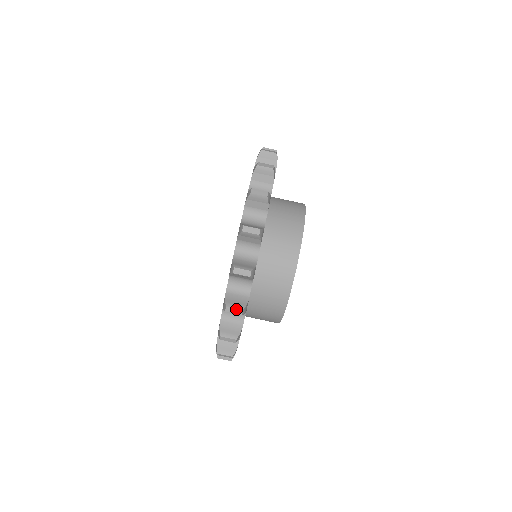
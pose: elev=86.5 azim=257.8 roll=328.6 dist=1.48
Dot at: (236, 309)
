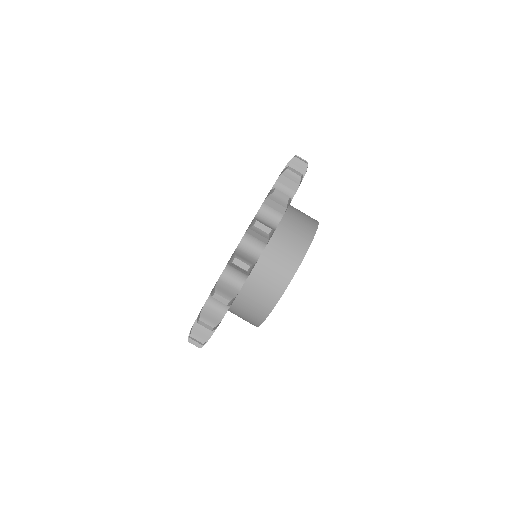
Dot at: (265, 226)
